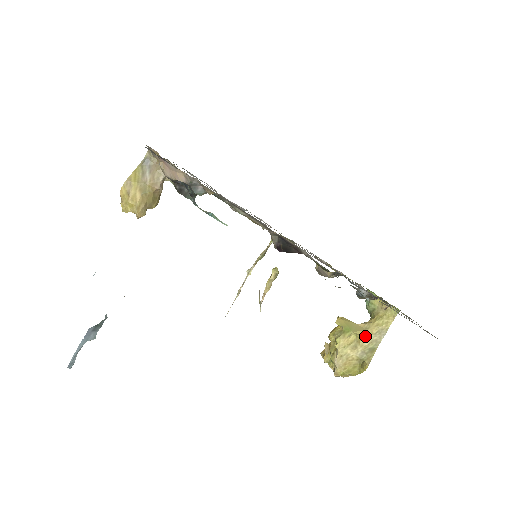
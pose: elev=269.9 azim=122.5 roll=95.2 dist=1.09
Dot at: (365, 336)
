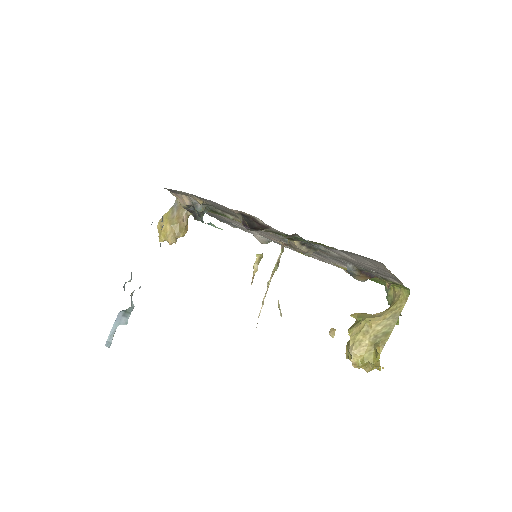
Dot at: (377, 321)
